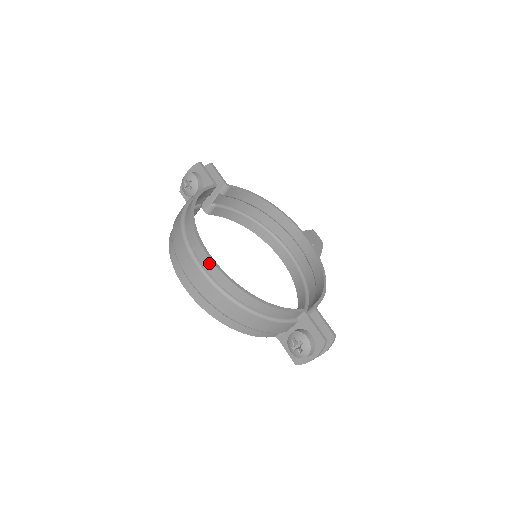
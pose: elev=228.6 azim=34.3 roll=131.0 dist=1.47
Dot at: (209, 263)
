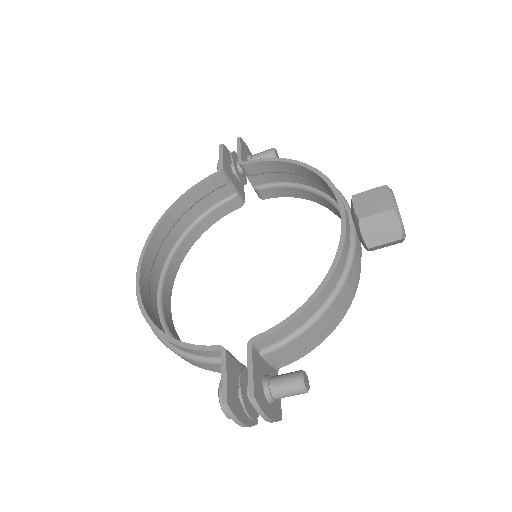
Dot at: (138, 285)
